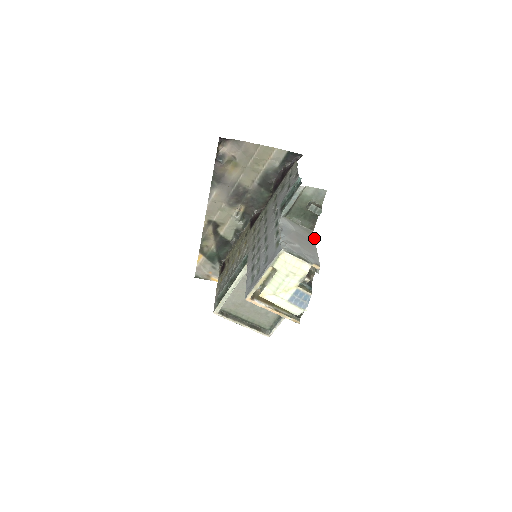
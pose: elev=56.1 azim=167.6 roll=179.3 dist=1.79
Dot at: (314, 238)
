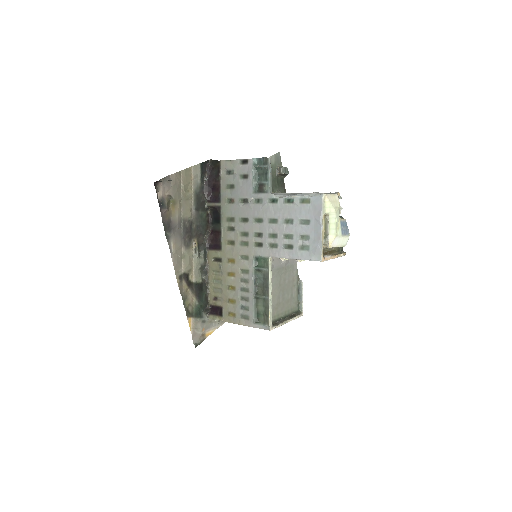
Dot at: occluded
